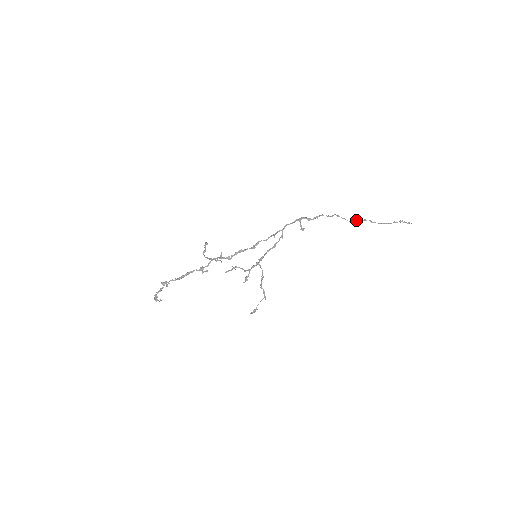
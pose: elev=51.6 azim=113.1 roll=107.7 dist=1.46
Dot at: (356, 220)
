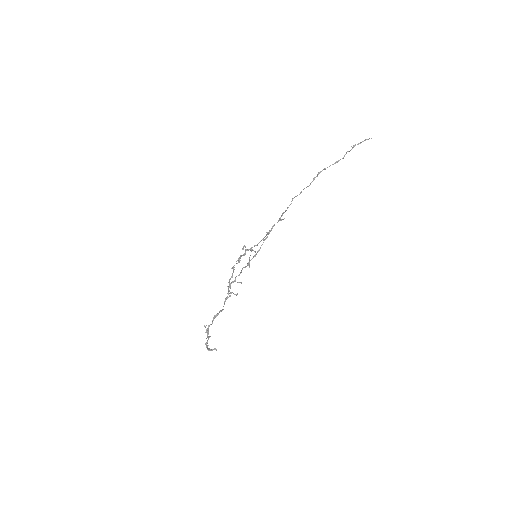
Dot at: (313, 179)
